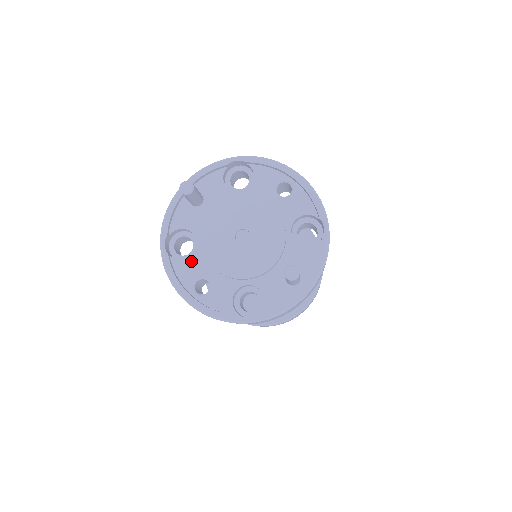
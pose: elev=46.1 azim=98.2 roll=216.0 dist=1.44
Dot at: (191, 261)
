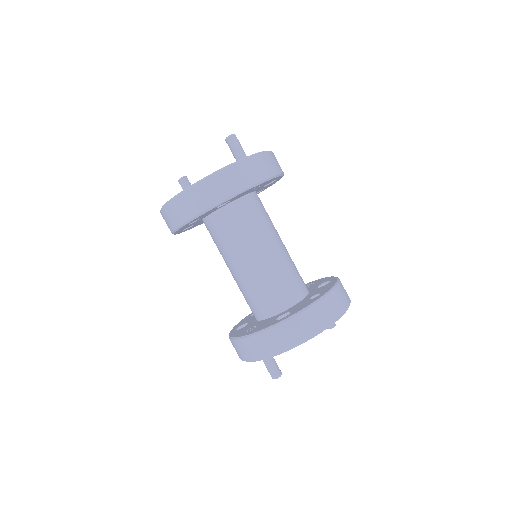
Dot at: occluded
